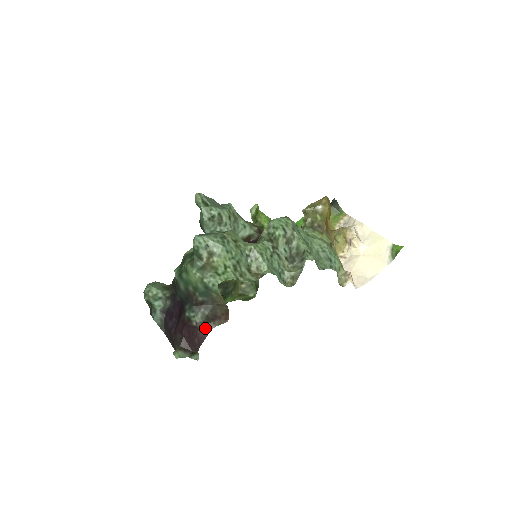
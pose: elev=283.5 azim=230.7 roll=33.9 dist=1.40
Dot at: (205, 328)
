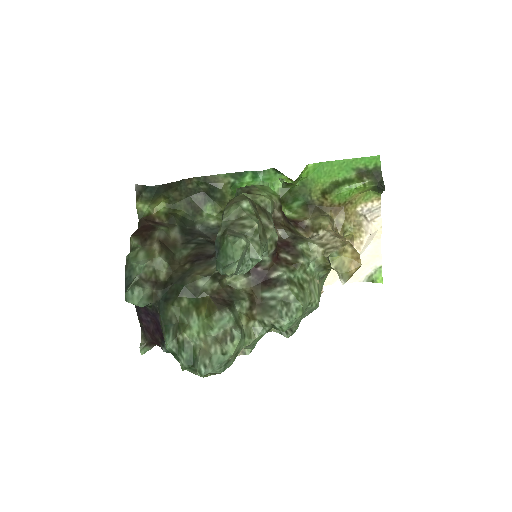
Dot at: occluded
